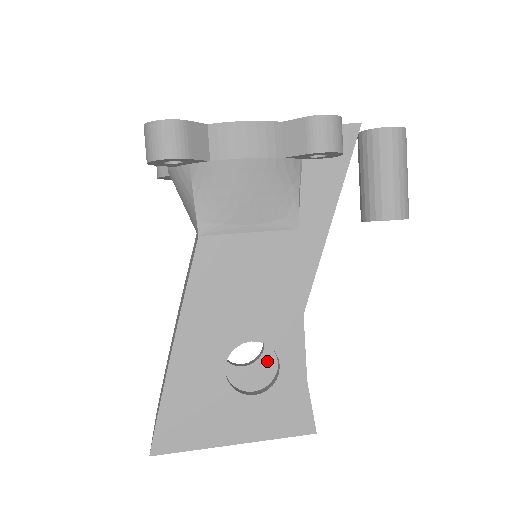
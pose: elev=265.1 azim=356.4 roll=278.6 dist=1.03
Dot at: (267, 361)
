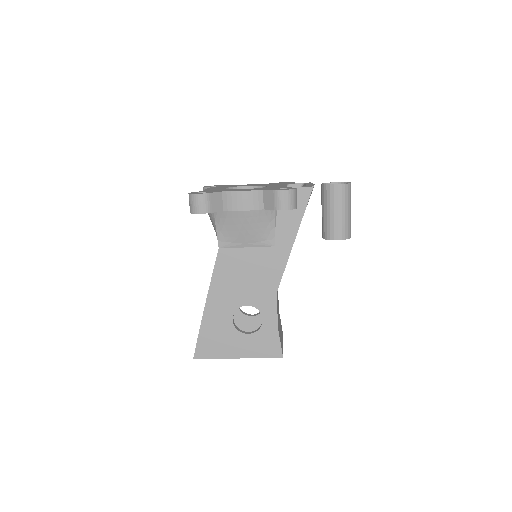
Dot at: occluded
